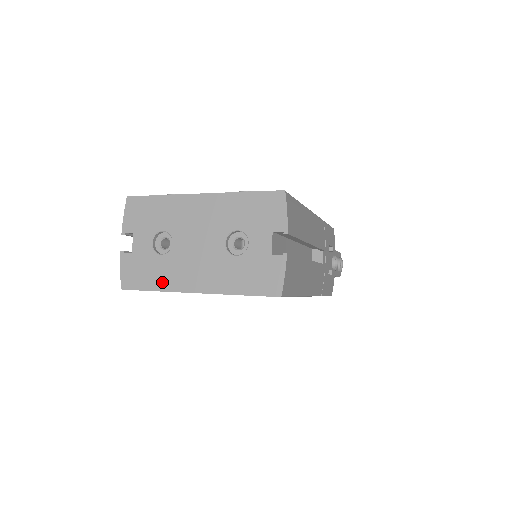
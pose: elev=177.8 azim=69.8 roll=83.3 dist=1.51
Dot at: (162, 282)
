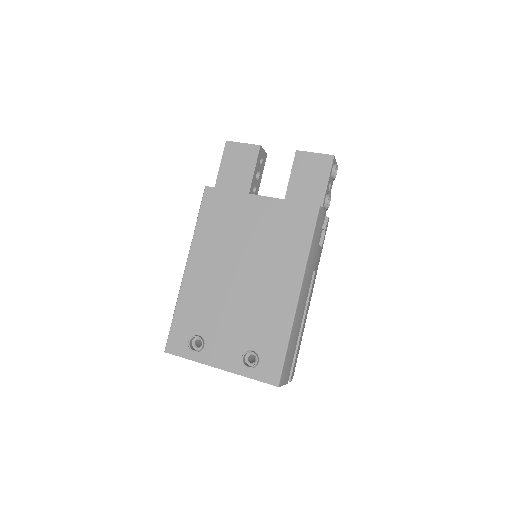
Dot at: occluded
